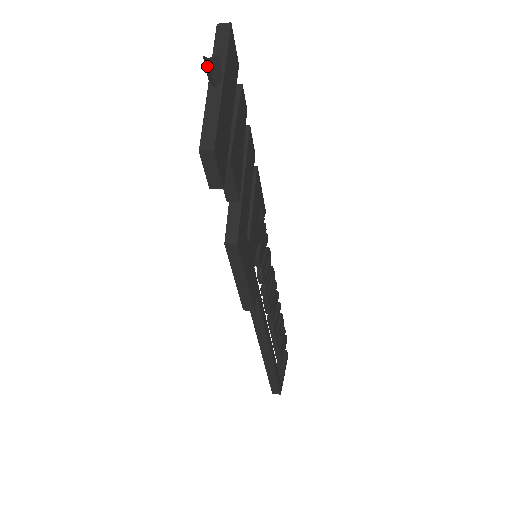
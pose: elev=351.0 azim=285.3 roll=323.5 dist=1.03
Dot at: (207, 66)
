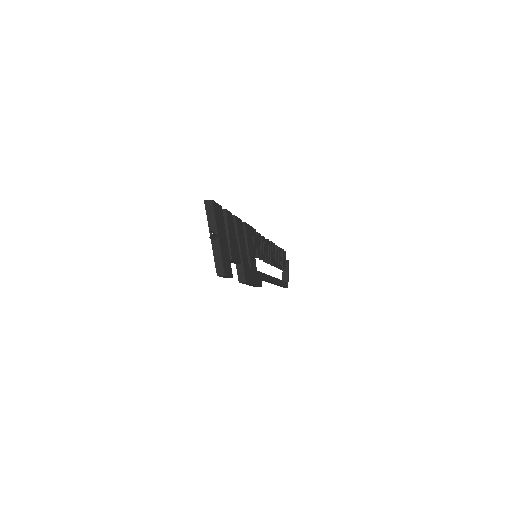
Dot at: occluded
